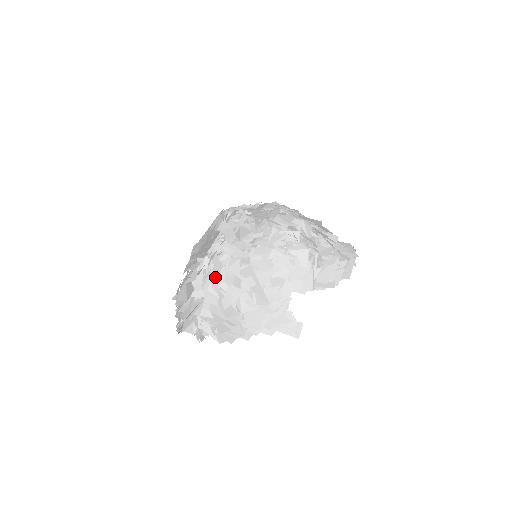
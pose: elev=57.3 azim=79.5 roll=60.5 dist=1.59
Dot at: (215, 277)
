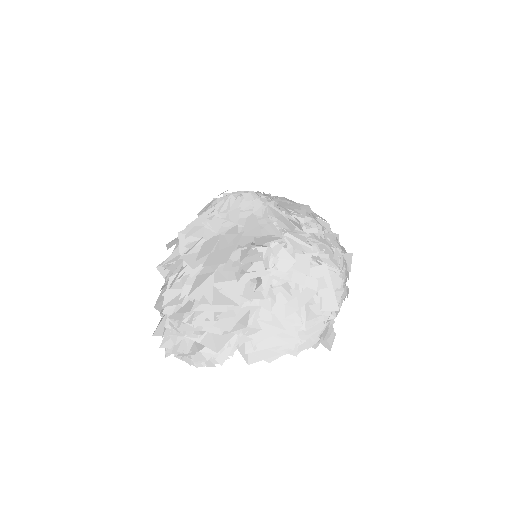
Dot at: (282, 274)
